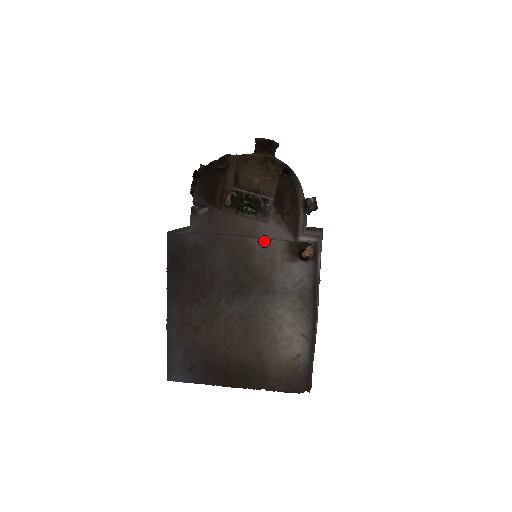
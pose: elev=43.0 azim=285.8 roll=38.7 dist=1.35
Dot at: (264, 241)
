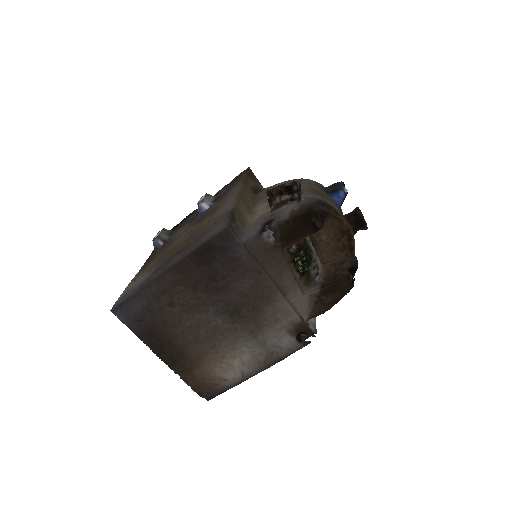
Dot at: (288, 305)
